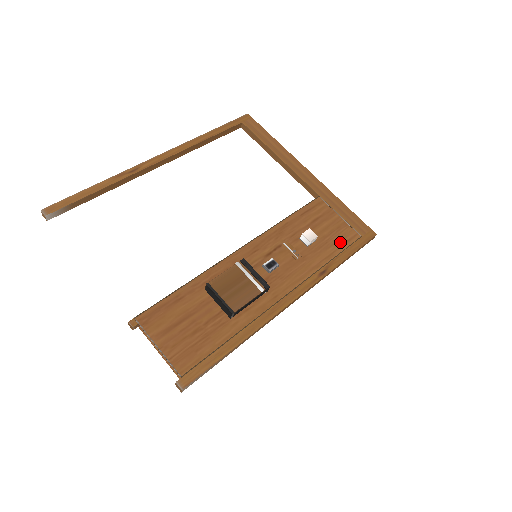
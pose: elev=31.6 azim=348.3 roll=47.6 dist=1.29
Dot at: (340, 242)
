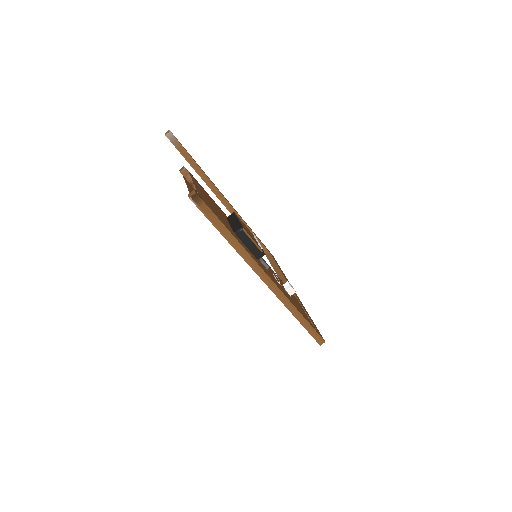
Dot at: occluded
